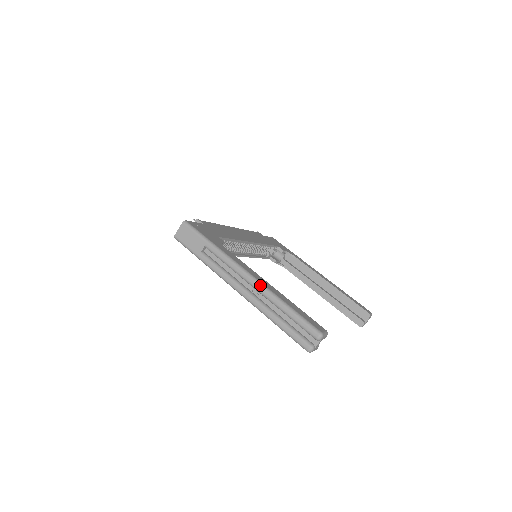
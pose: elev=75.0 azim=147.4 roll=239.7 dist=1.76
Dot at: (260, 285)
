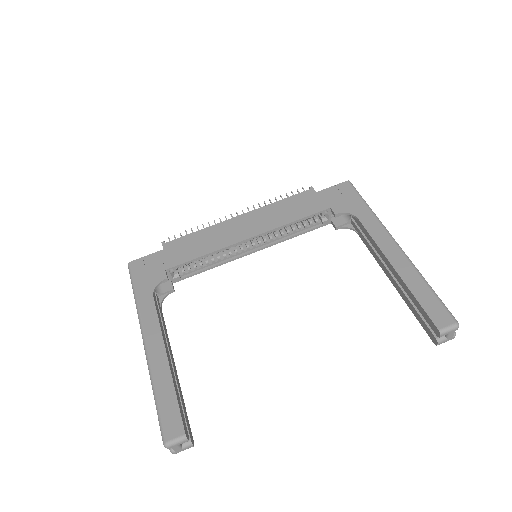
Dot at: (146, 359)
